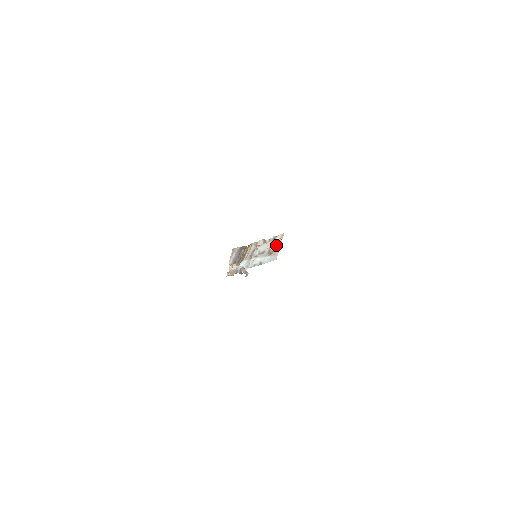
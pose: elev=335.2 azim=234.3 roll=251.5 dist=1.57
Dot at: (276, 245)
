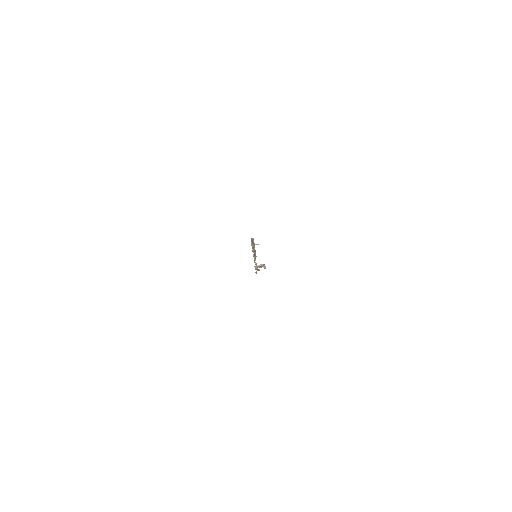
Dot at: occluded
